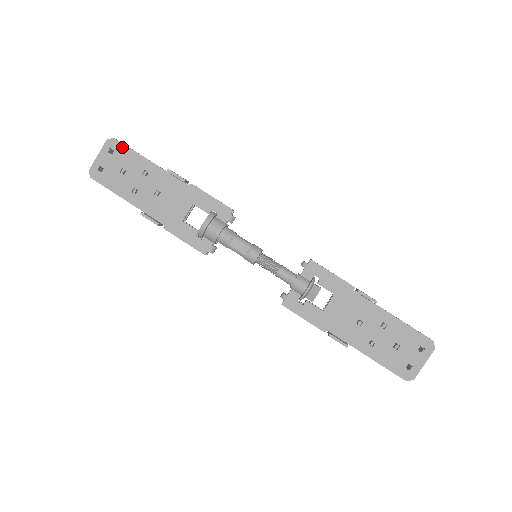
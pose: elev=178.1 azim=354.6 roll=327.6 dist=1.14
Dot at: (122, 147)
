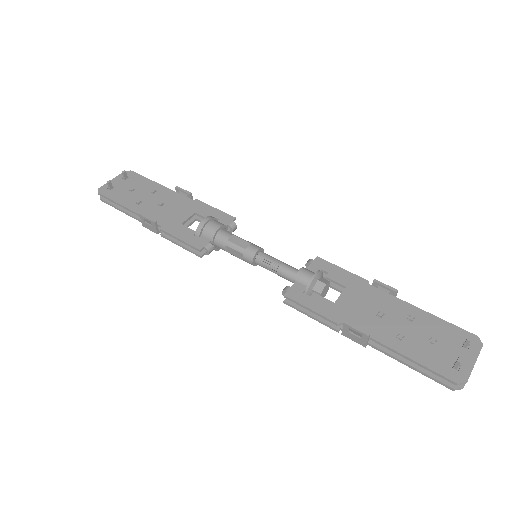
Dot at: (137, 176)
